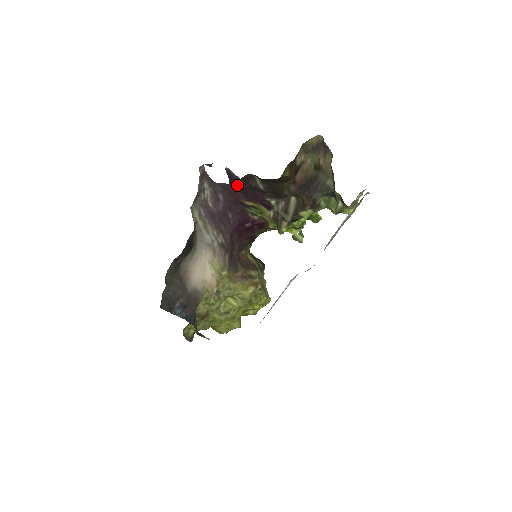
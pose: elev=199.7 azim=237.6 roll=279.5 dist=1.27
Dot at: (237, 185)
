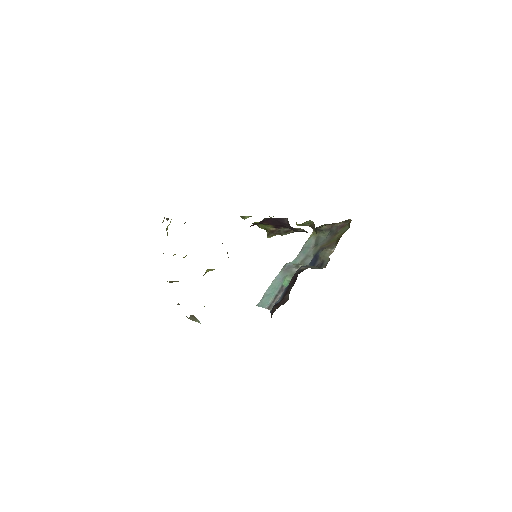
Dot at: (276, 221)
